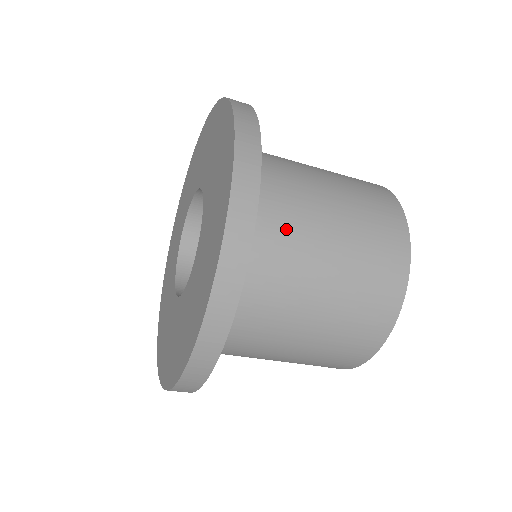
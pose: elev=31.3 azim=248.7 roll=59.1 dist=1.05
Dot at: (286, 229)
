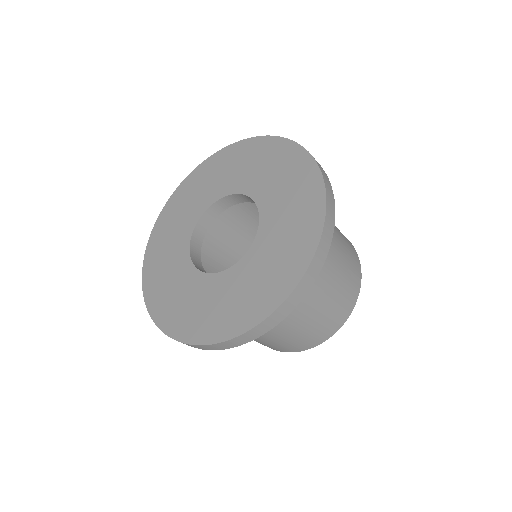
Dot at: occluded
